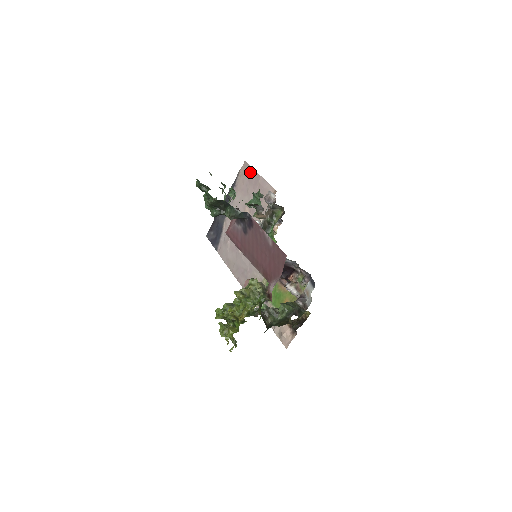
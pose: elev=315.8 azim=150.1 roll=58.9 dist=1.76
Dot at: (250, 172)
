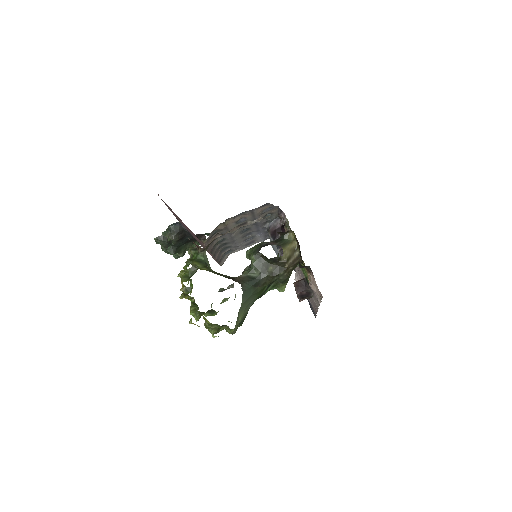
Dot at: occluded
